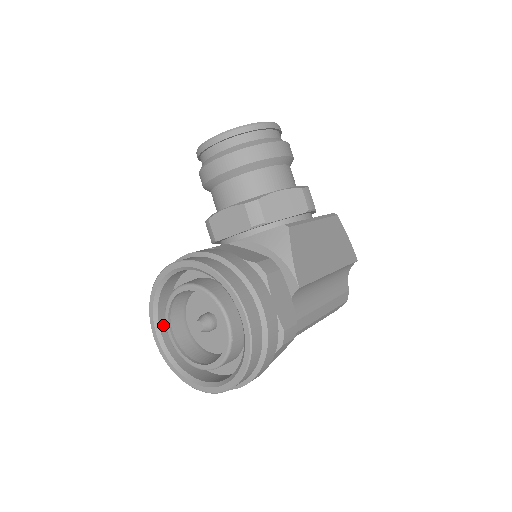
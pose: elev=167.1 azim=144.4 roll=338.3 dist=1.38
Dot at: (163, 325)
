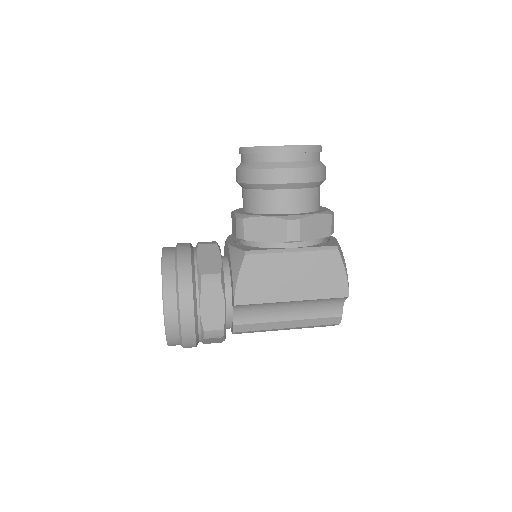
Dot at: occluded
